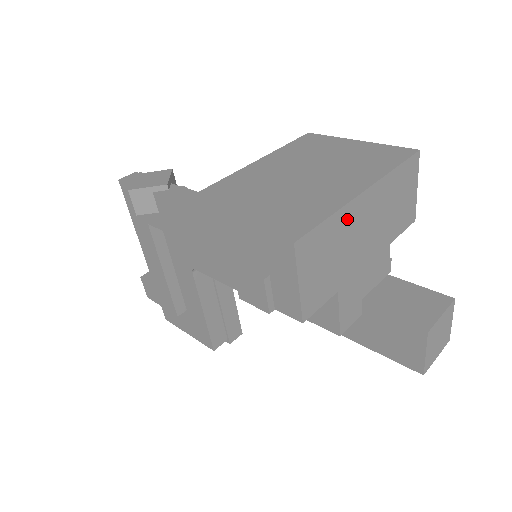
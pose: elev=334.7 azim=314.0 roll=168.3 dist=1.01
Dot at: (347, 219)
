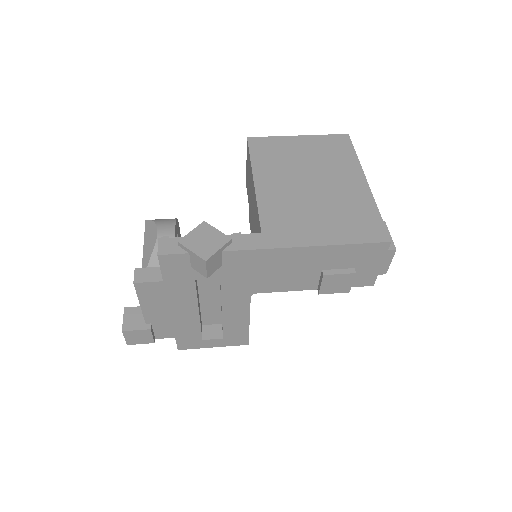
Dot at: occluded
